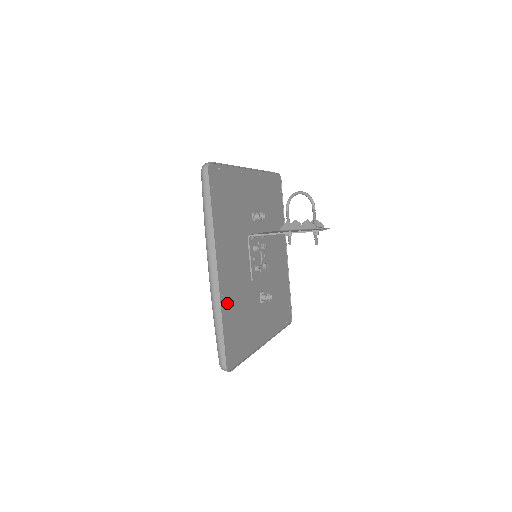
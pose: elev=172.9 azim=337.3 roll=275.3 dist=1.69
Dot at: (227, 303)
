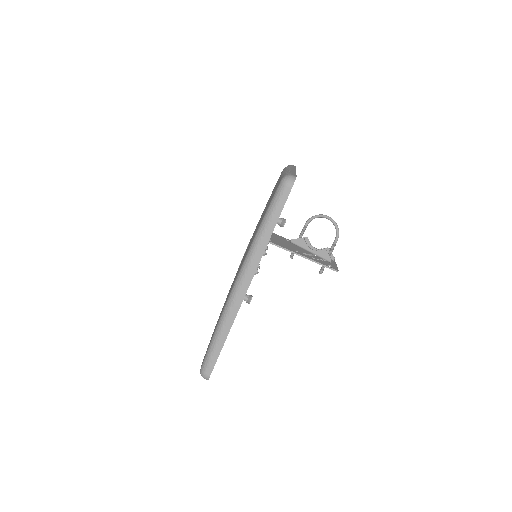
Dot at: occluded
